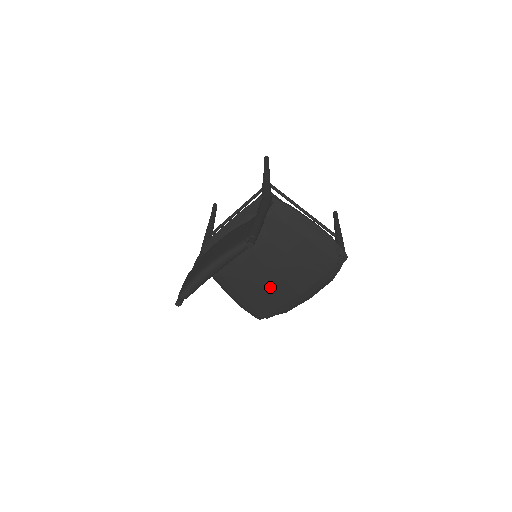
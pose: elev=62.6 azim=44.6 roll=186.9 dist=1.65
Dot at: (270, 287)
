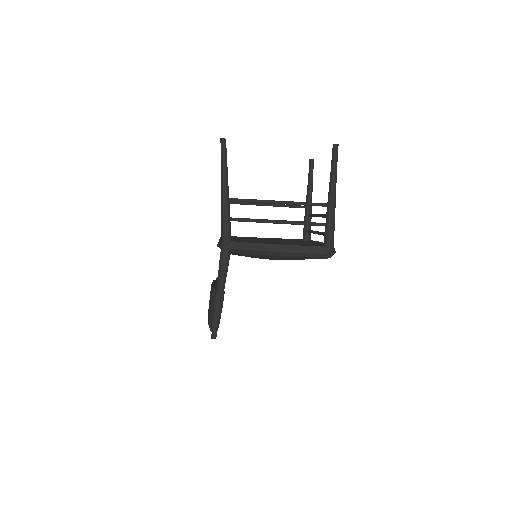
Dot at: occluded
